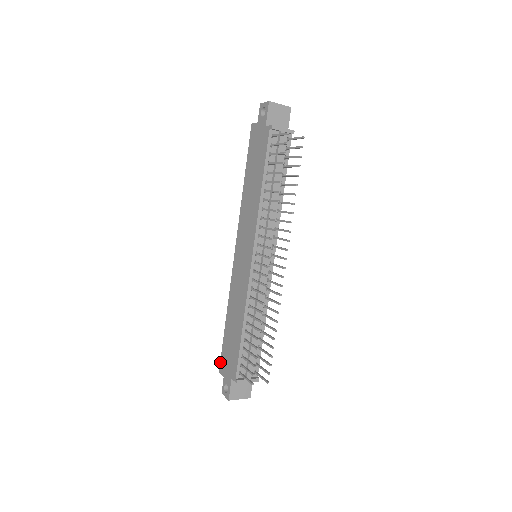
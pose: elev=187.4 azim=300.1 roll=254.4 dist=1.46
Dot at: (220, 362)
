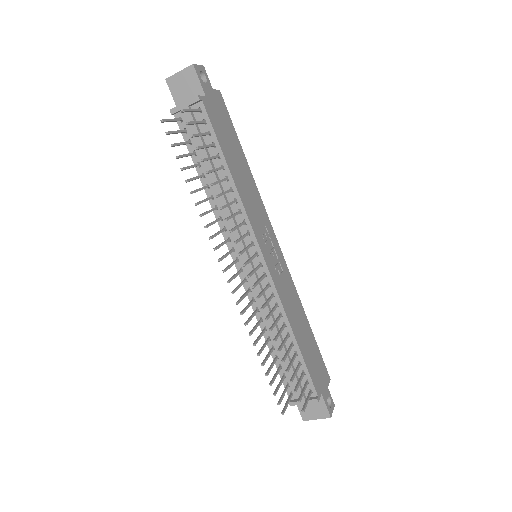
Dot at: occluded
